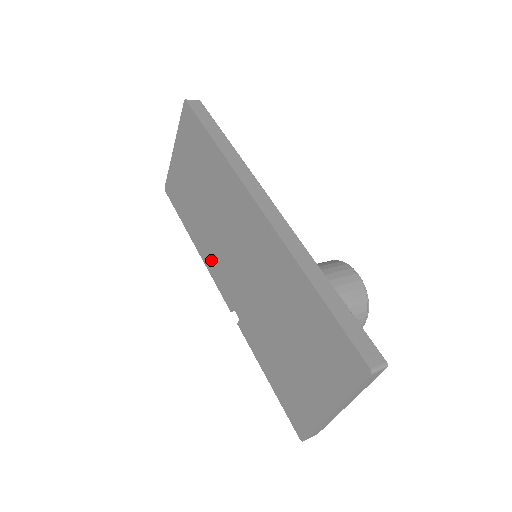
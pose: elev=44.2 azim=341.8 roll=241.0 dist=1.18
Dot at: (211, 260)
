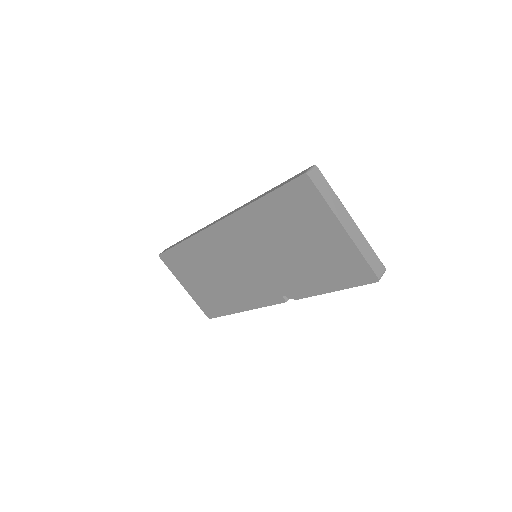
Dot at: (251, 299)
